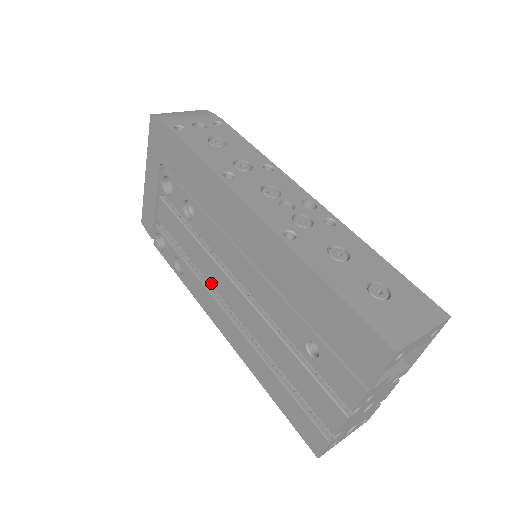
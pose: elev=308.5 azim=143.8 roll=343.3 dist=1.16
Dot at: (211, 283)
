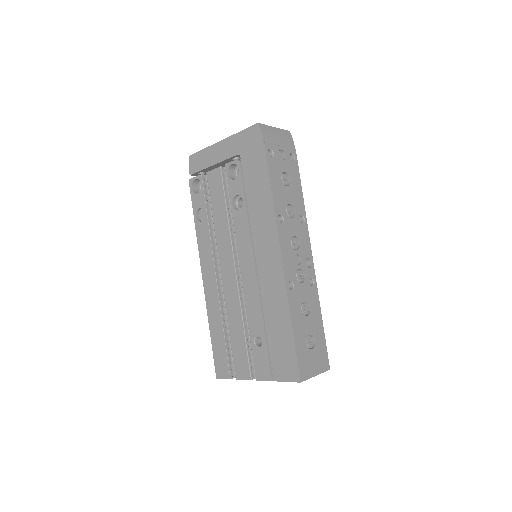
Dot at: (218, 250)
